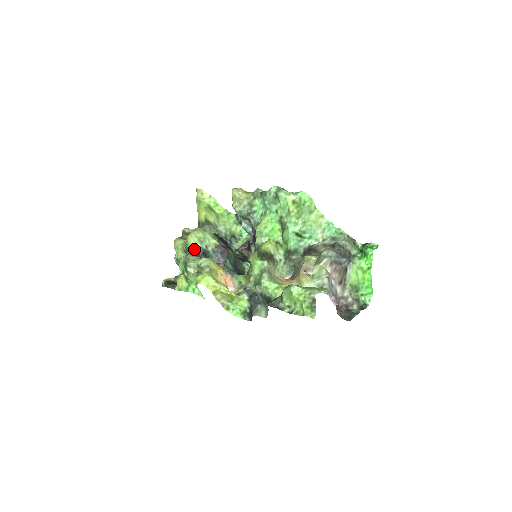
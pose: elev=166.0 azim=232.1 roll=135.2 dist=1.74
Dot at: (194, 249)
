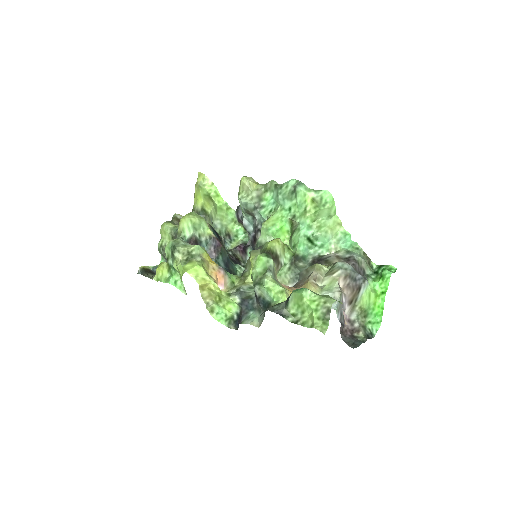
Dot at: (185, 235)
